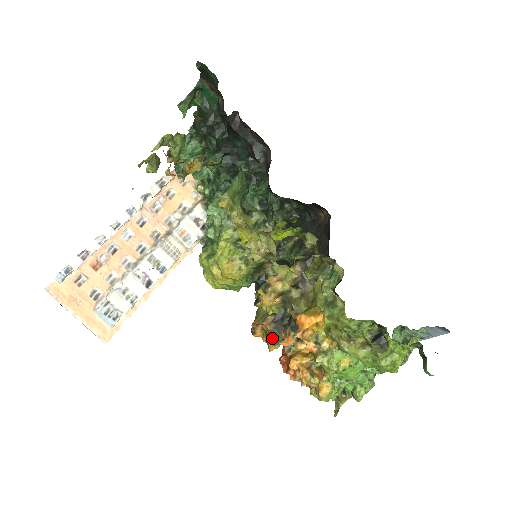
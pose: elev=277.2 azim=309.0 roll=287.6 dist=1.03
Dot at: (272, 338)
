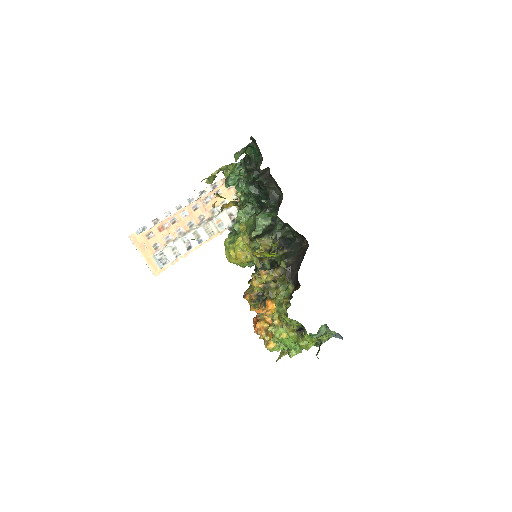
Dot at: (254, 304)
